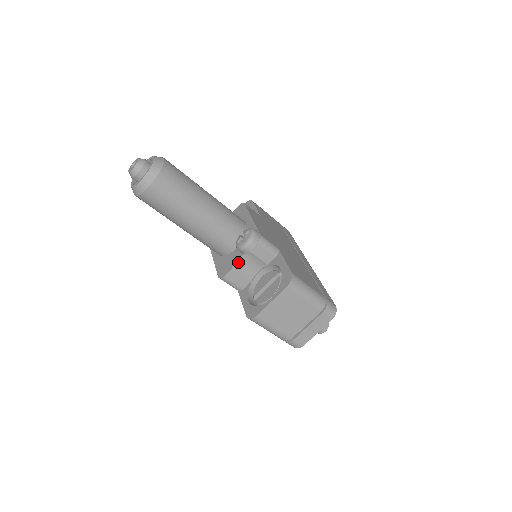
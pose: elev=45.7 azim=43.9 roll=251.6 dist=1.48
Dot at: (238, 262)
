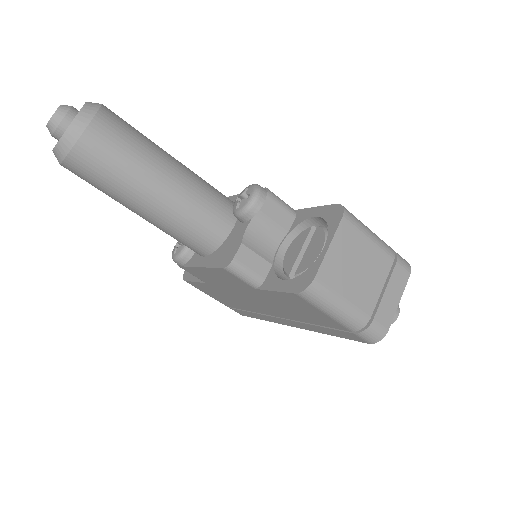
Dot at: (247, 234)
